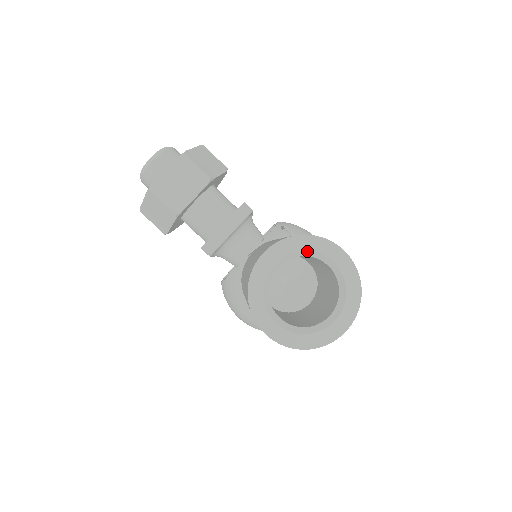
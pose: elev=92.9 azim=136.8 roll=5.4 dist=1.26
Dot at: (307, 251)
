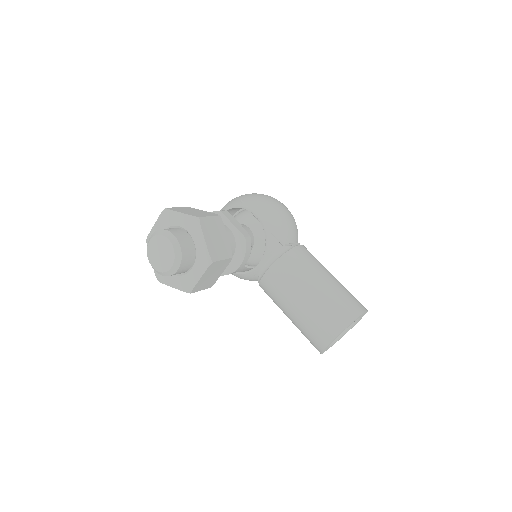
Dot at: occluded
